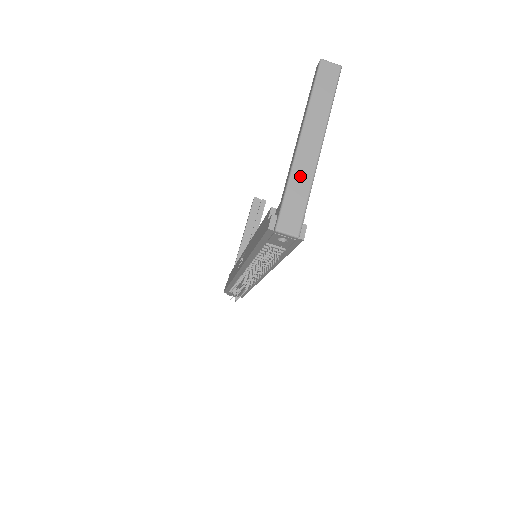
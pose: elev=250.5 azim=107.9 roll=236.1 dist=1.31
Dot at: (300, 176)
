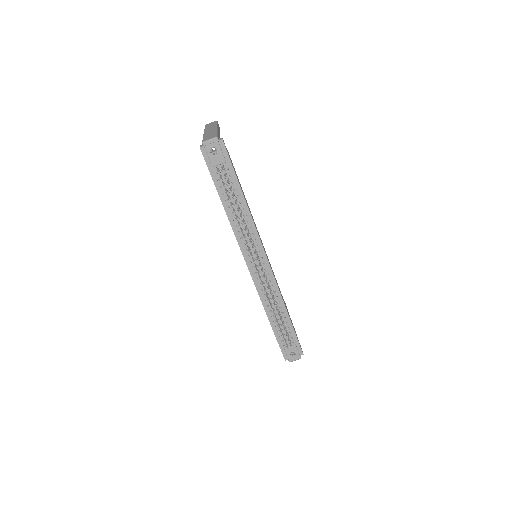
Dot at: occluded
